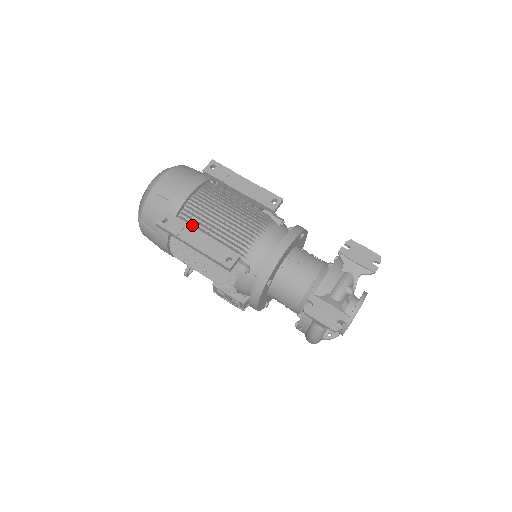
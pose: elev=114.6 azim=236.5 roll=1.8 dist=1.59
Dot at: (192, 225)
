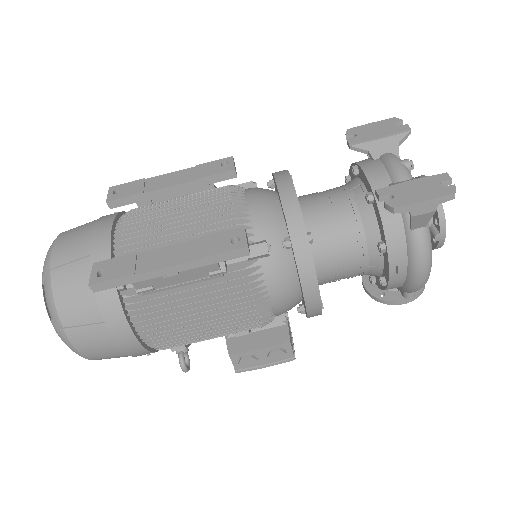
Dot at: occluded
